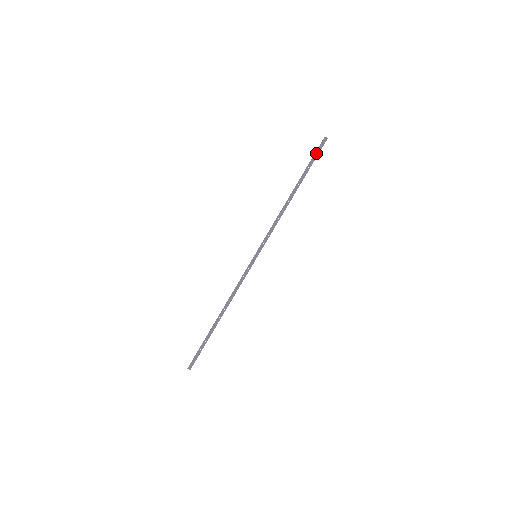
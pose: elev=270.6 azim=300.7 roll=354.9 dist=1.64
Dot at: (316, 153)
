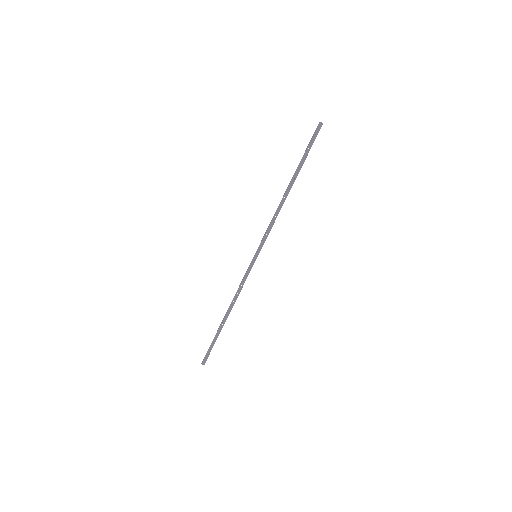
Dot at: (311, 142)
